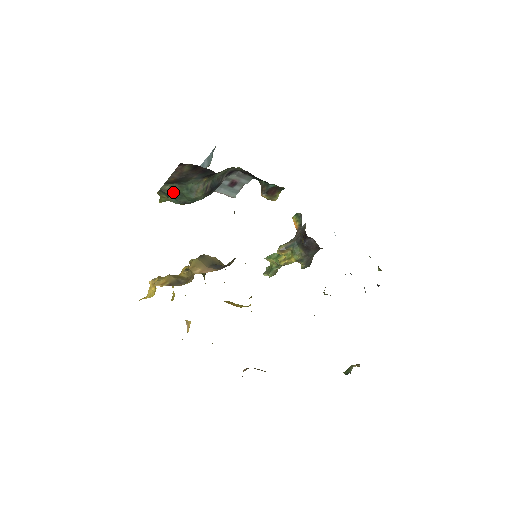
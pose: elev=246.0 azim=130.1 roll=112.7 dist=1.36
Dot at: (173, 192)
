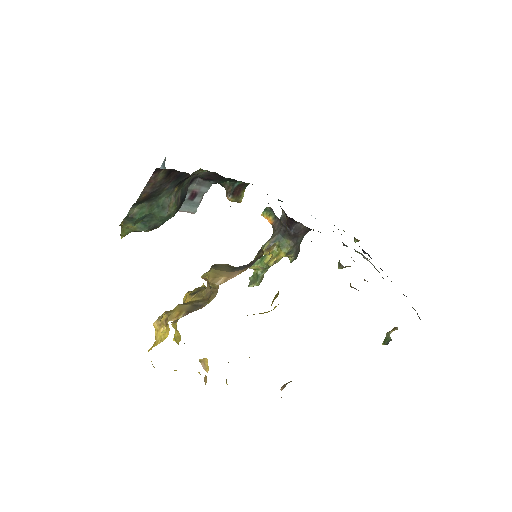
Dot at: (143, 215)
